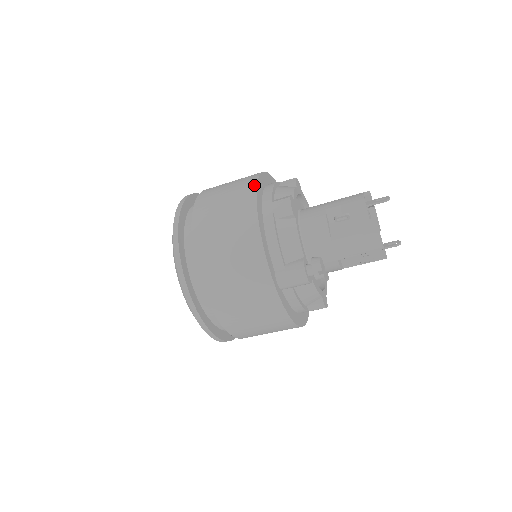
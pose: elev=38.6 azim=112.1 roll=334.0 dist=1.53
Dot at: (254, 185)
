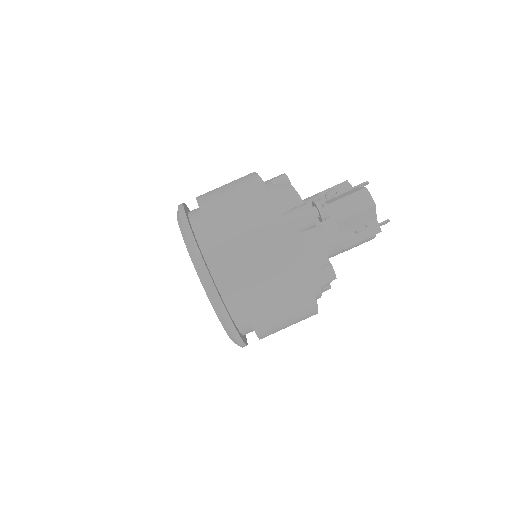
Dot at: occluded
